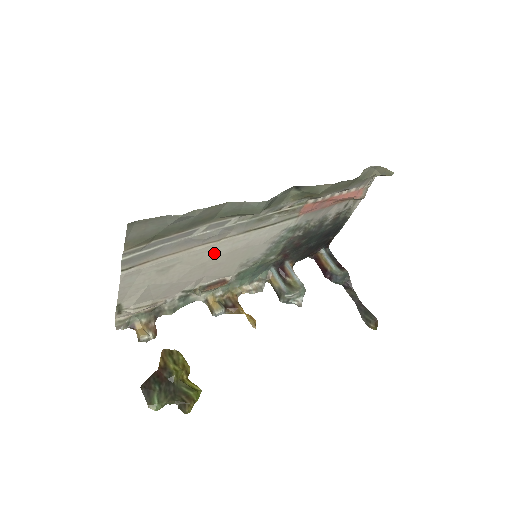
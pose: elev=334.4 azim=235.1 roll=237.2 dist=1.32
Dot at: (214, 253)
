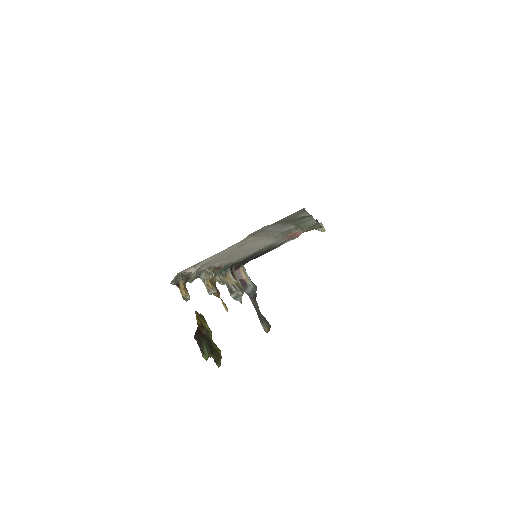
Dot at: (255, 244)
